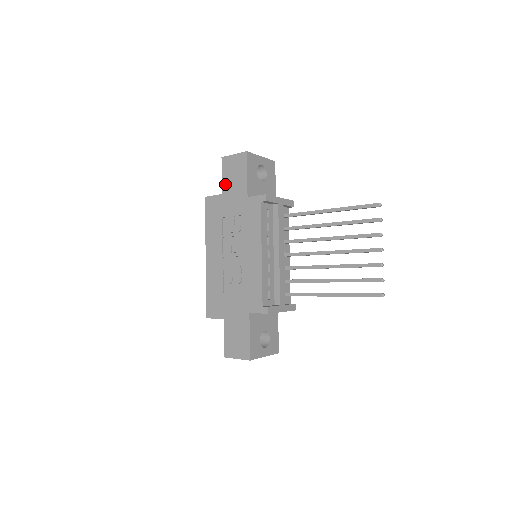
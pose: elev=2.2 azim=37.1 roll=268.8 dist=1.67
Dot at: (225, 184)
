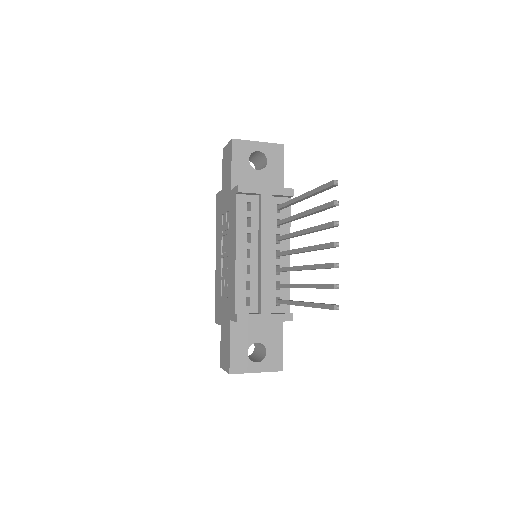
Dot at: (223, 178)
